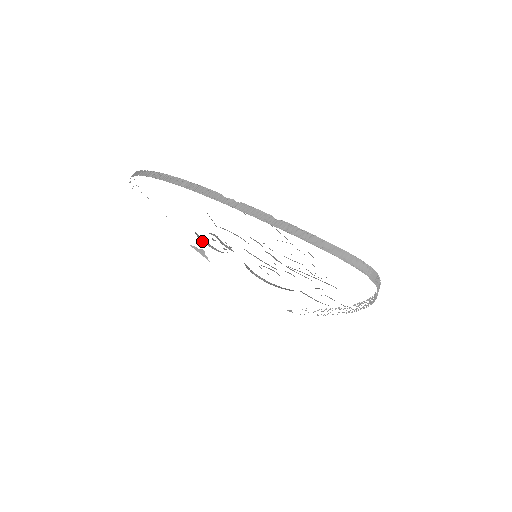
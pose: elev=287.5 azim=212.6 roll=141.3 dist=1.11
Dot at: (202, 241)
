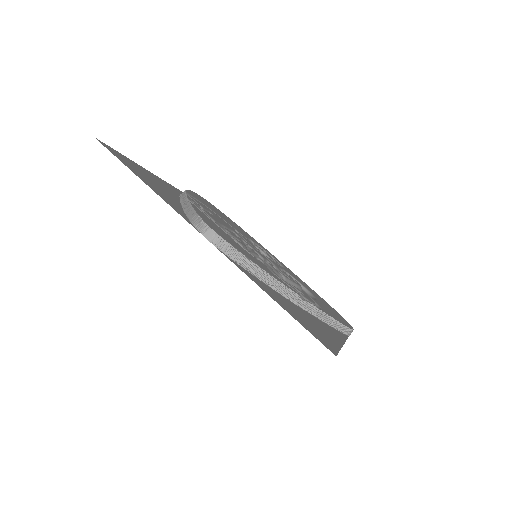
Dot at: occluded
